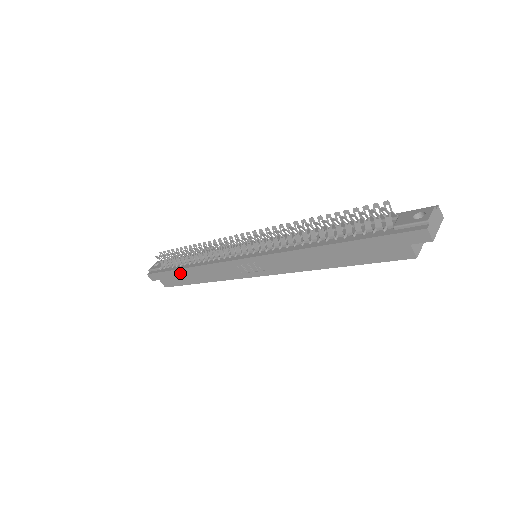
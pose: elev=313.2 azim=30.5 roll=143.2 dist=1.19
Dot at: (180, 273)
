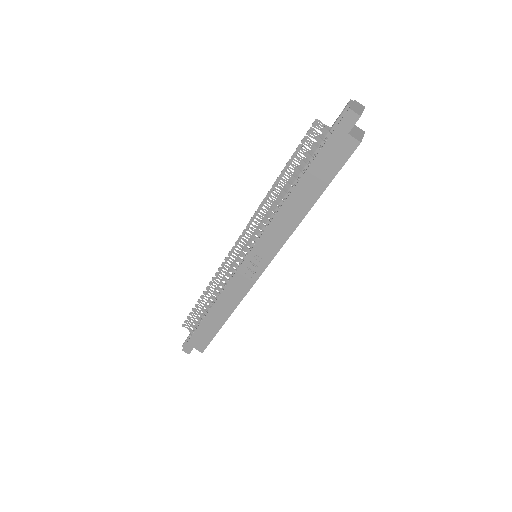
Dot at: (206, 323)
